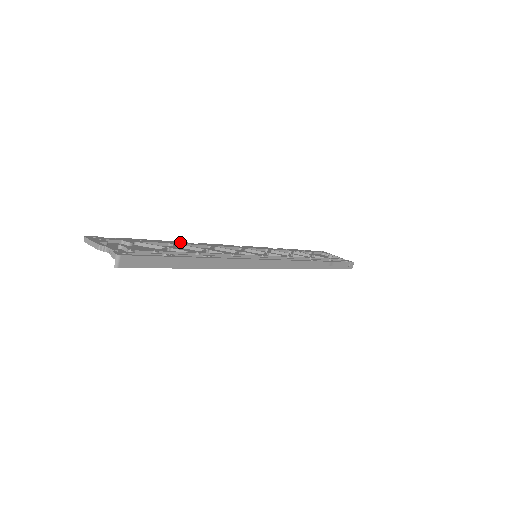
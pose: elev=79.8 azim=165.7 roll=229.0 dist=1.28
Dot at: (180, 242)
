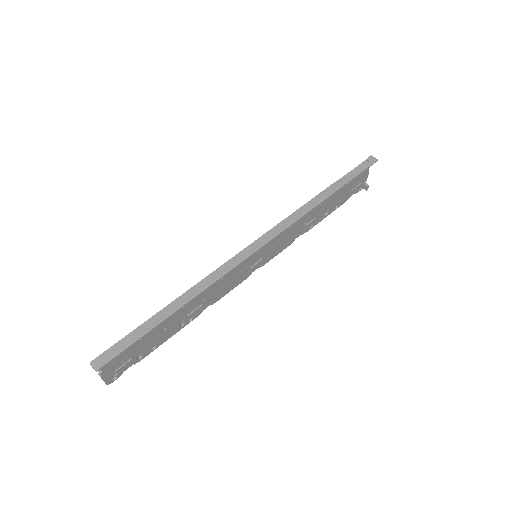
Dot at: occluded
